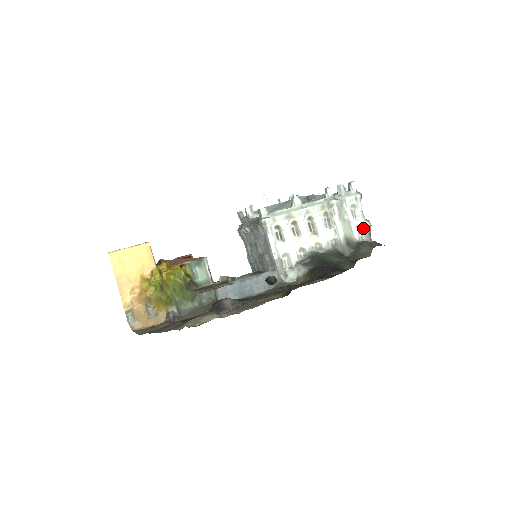
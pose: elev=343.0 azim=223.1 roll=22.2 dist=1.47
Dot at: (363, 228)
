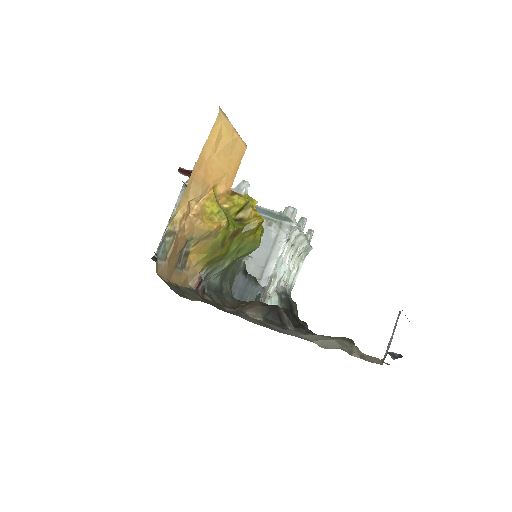
Dot at: occluded
